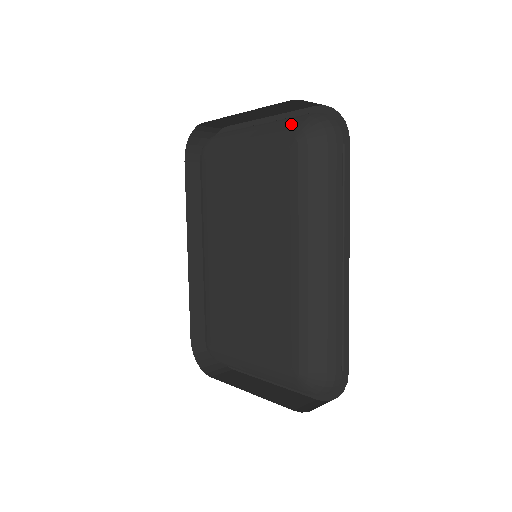
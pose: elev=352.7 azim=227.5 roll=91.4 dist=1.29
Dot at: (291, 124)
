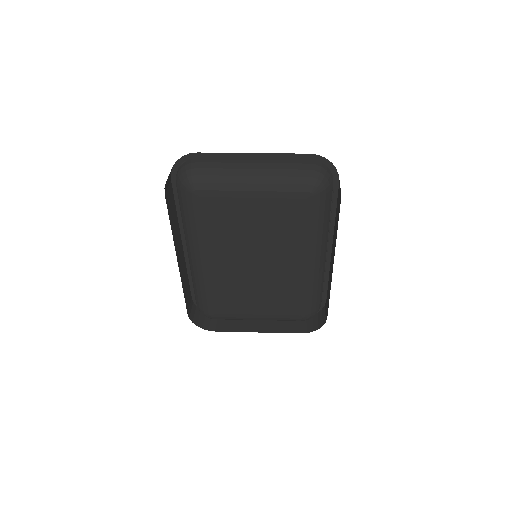
Dot at: (301, 179)
